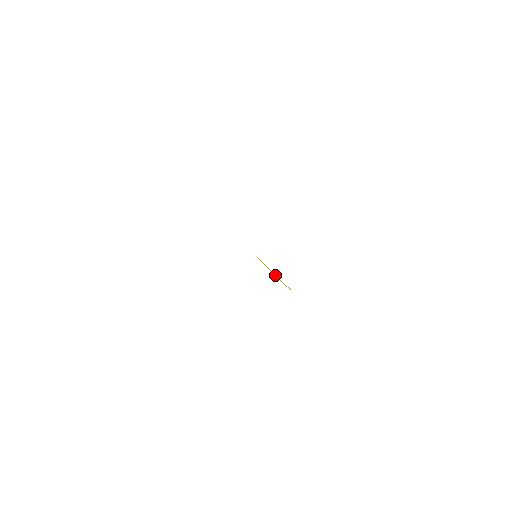
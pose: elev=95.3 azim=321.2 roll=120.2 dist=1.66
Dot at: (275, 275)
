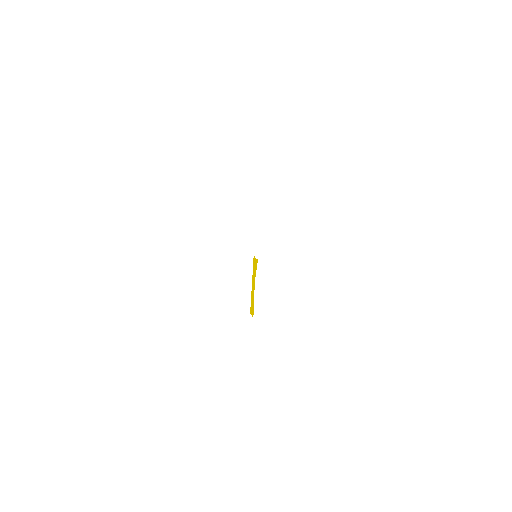
Dot at: (252, 291)
